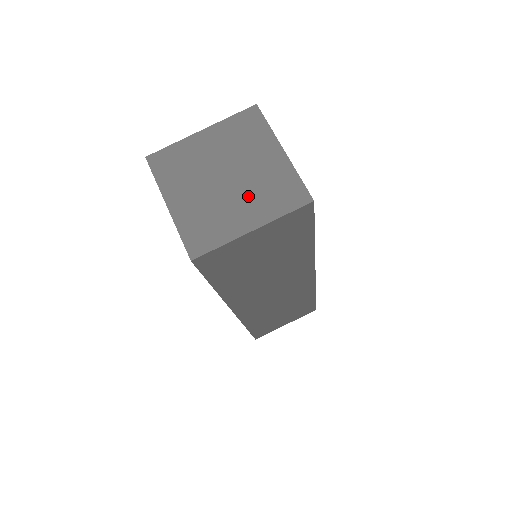
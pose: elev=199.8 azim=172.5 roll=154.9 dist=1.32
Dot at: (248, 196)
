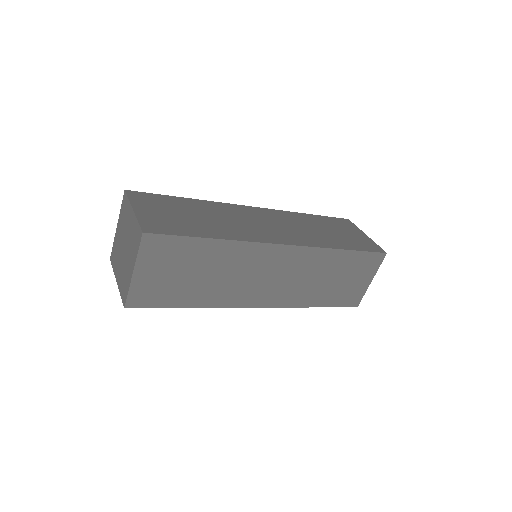
Dot at: (129, 252)
